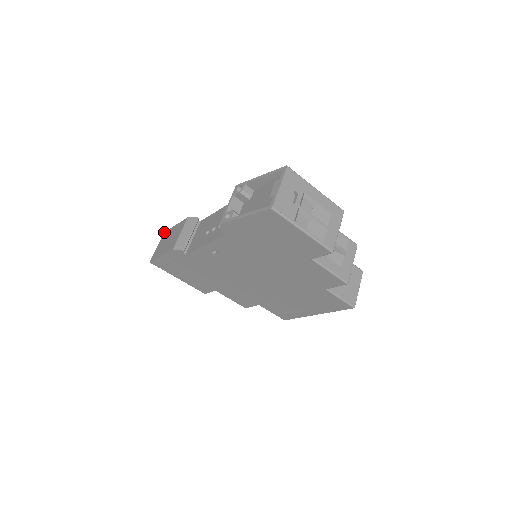
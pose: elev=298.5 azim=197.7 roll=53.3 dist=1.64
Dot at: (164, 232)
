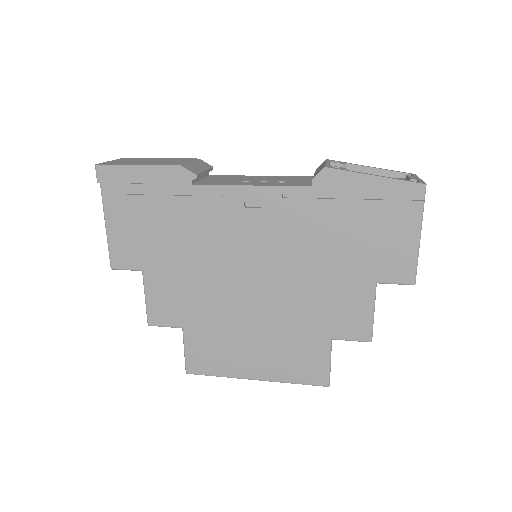
Dot at: occluded
